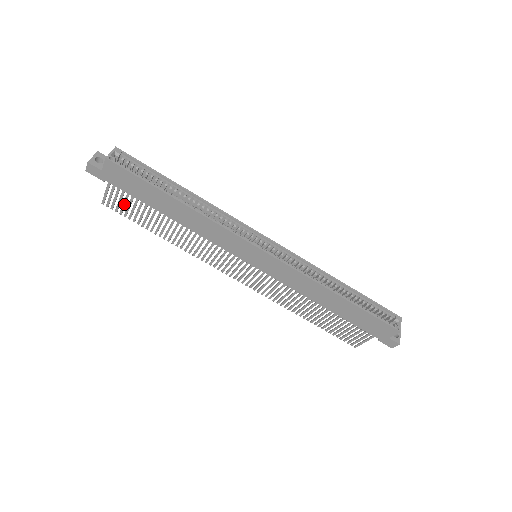
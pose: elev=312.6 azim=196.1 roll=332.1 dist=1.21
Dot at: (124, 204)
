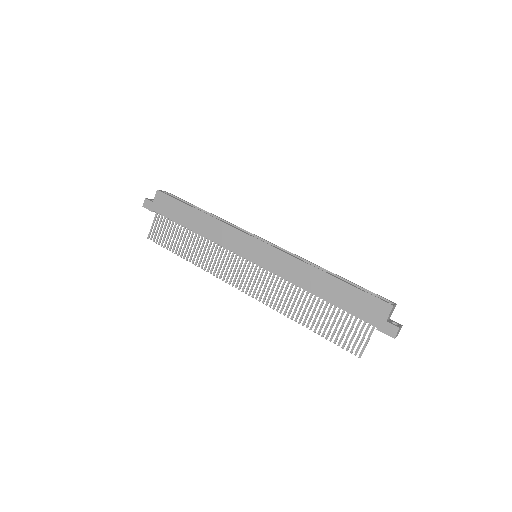
Dot at: (163, 232)
